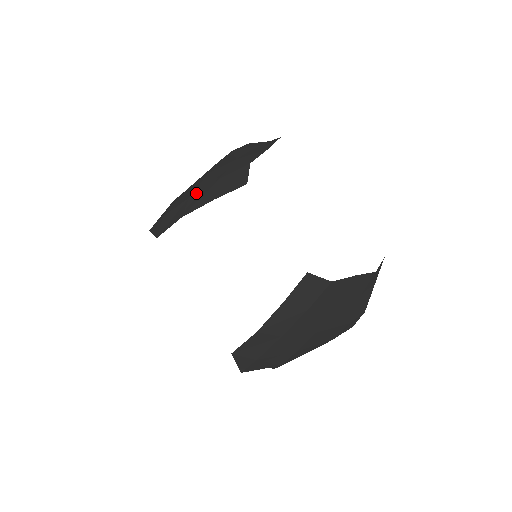
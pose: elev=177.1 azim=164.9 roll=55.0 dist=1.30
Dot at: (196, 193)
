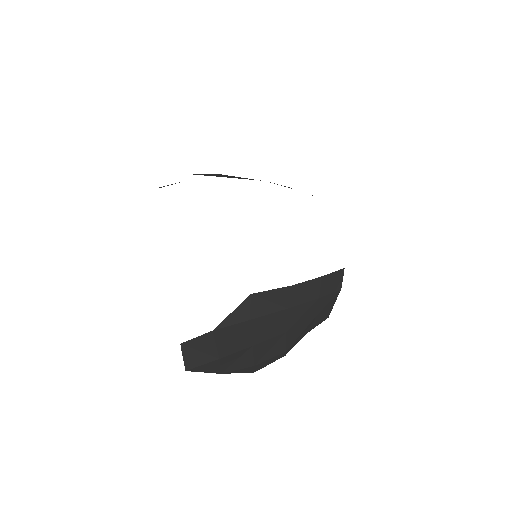
Dot at: occluded
